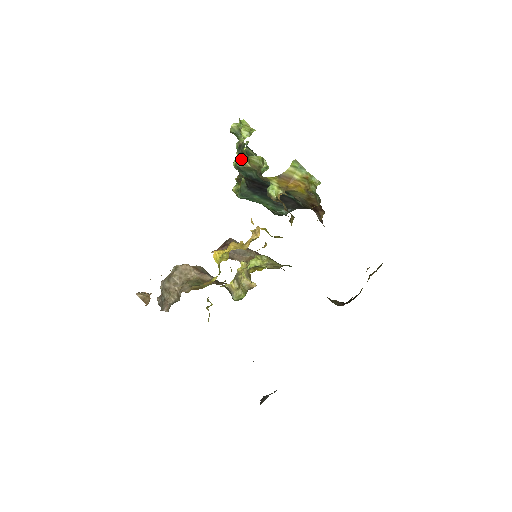
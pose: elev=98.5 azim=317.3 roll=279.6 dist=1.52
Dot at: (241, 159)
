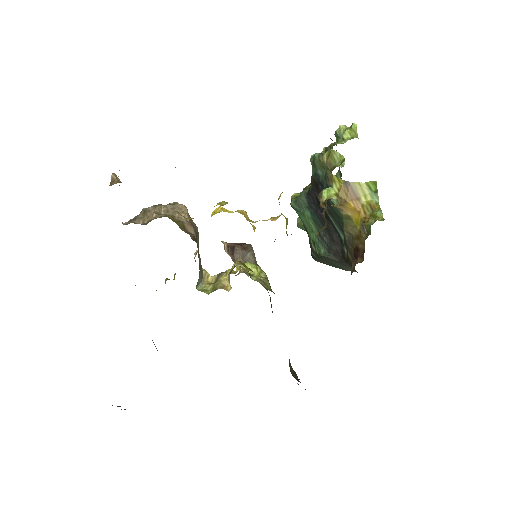
Dot at: occluded
